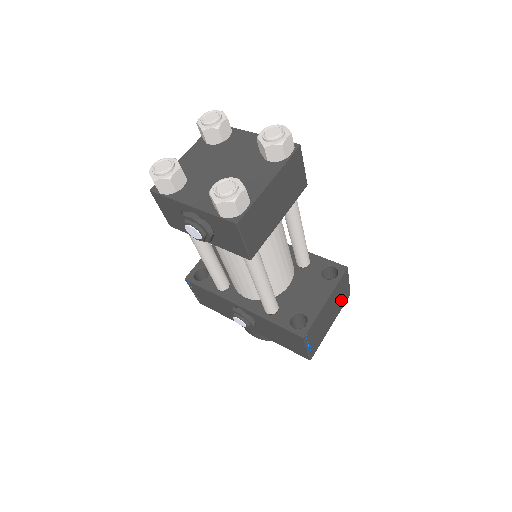
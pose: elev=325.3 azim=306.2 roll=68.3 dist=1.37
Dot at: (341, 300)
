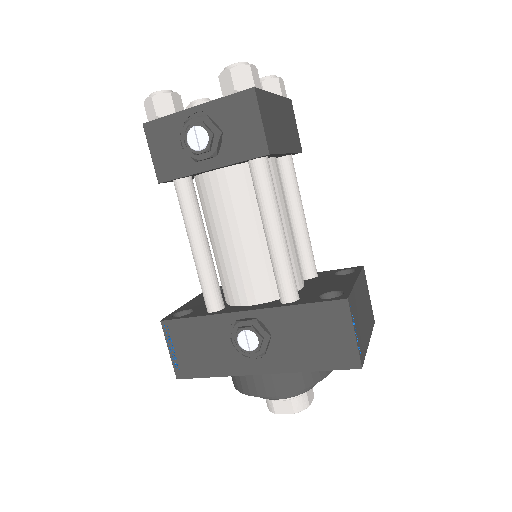
Dot at: (368, 313)
